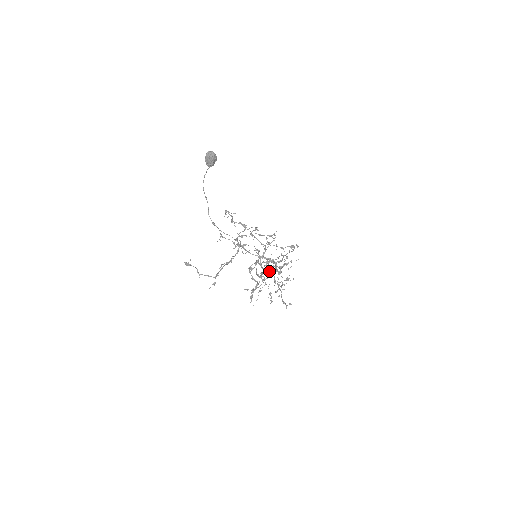
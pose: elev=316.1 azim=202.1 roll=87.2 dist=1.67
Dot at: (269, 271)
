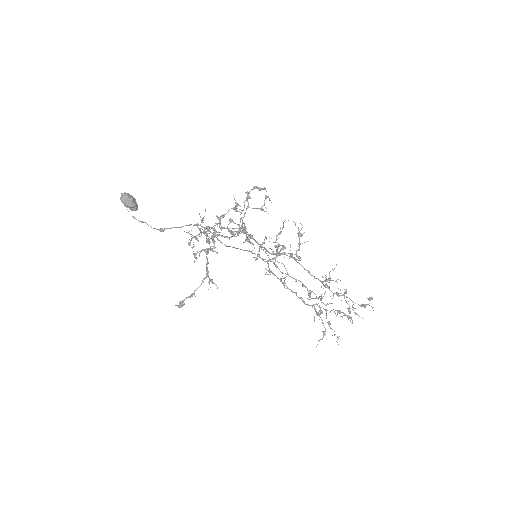
Dot at: occluded
